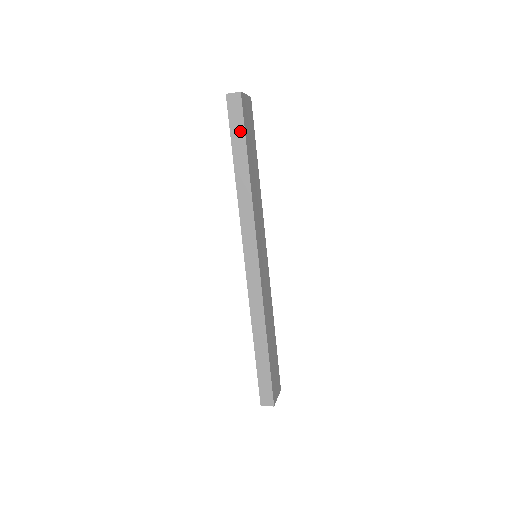
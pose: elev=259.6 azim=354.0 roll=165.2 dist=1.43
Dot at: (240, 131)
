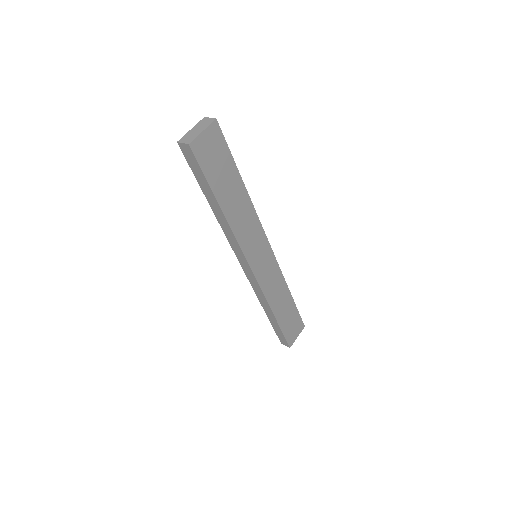
Dot at: (202, 177)
